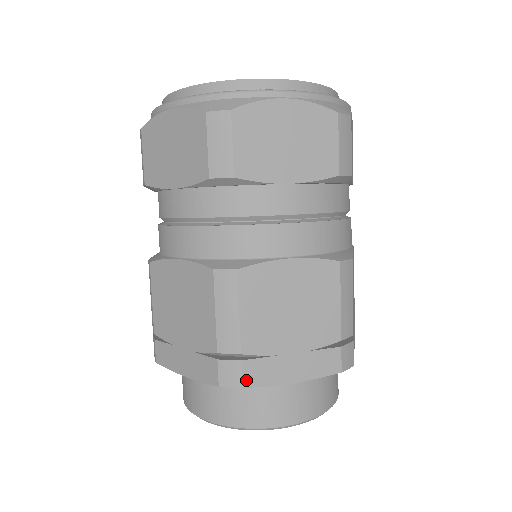
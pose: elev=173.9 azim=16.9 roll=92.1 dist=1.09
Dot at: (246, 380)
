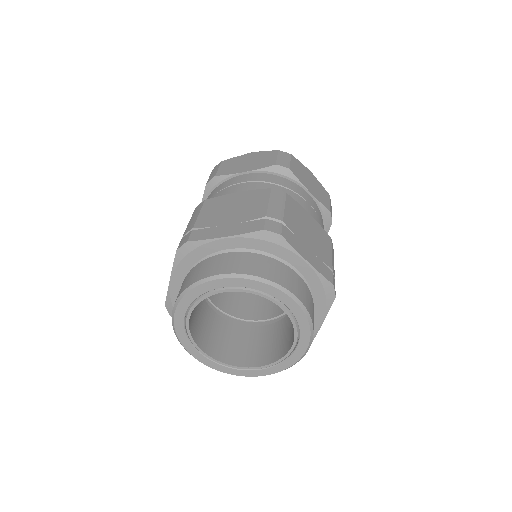
Dot at: (284, 234)
